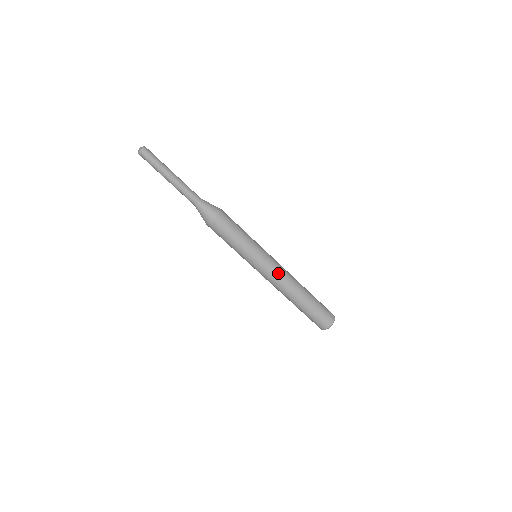
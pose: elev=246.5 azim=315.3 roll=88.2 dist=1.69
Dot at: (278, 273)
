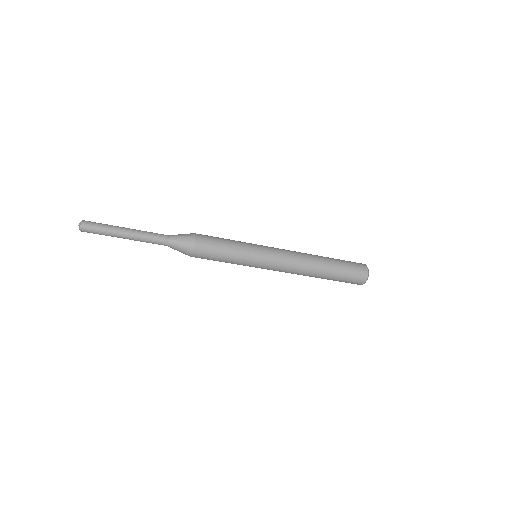
Dot at: (283, 270)
